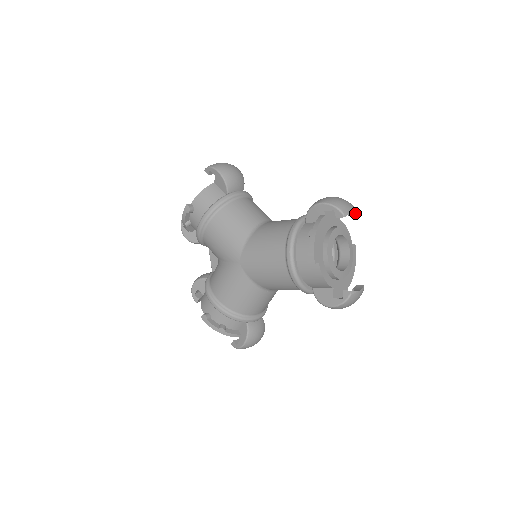
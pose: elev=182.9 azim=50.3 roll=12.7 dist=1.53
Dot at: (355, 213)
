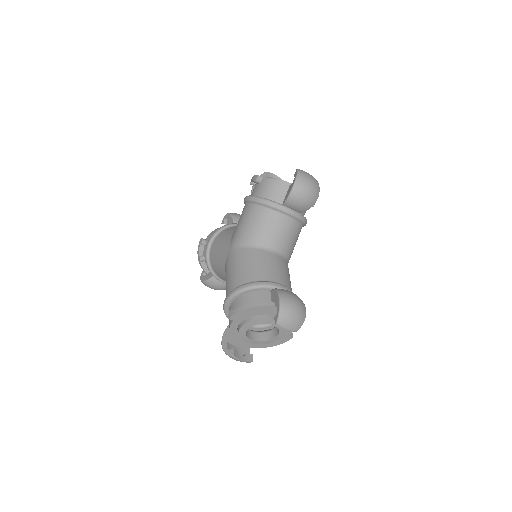
Dot at: (292, 331)
